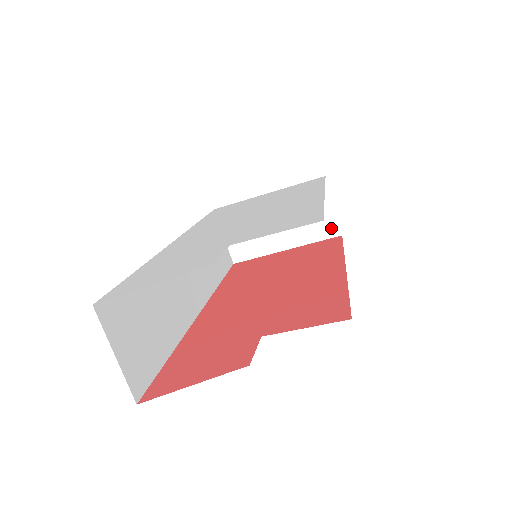
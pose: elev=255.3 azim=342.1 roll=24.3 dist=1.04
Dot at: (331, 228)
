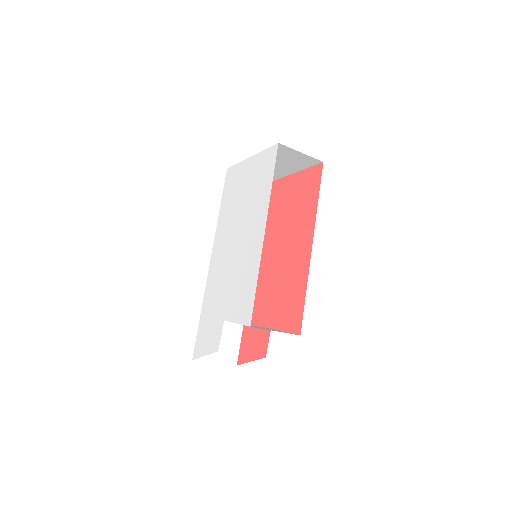
Dot at: (311, 161)
